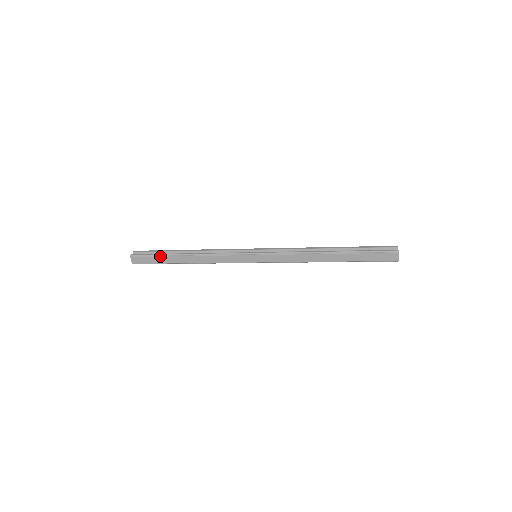
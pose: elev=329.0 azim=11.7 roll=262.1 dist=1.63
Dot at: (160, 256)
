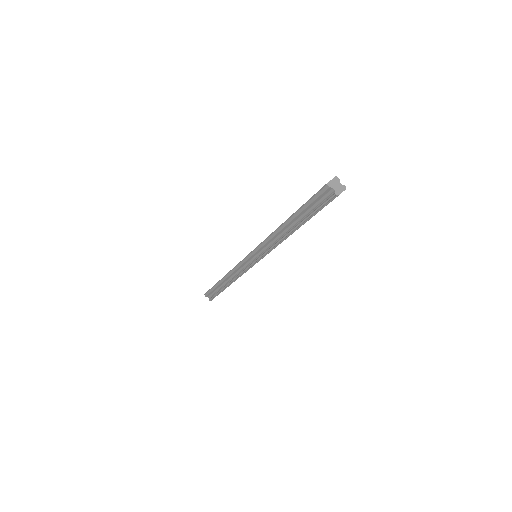
Dot at: occluded
